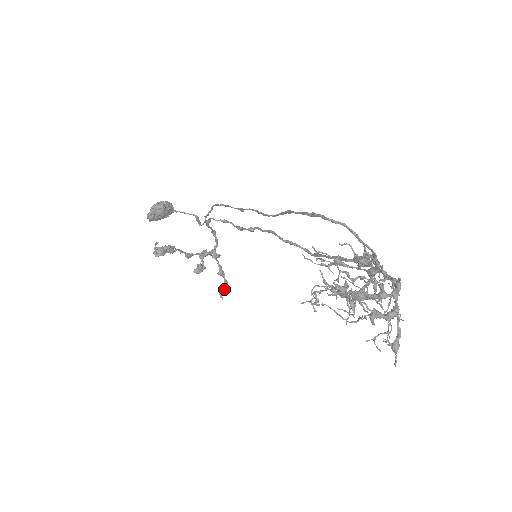
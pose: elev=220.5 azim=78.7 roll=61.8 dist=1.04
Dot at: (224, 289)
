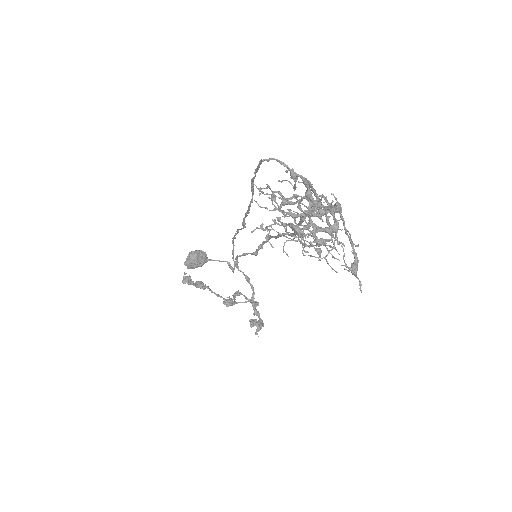
Dot at: (255, 321)
